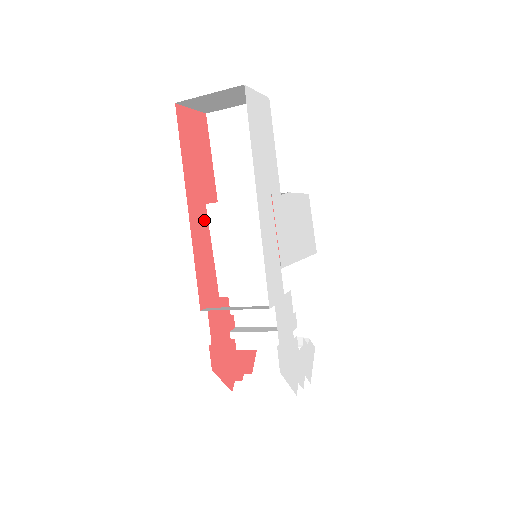
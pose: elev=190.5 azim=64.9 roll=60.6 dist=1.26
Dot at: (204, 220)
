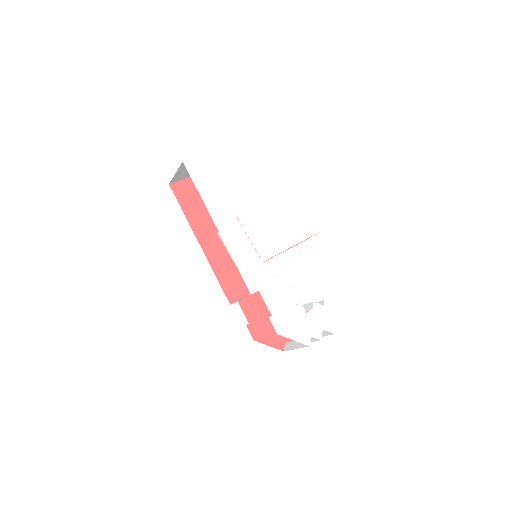
Dot at: (219, 244)
